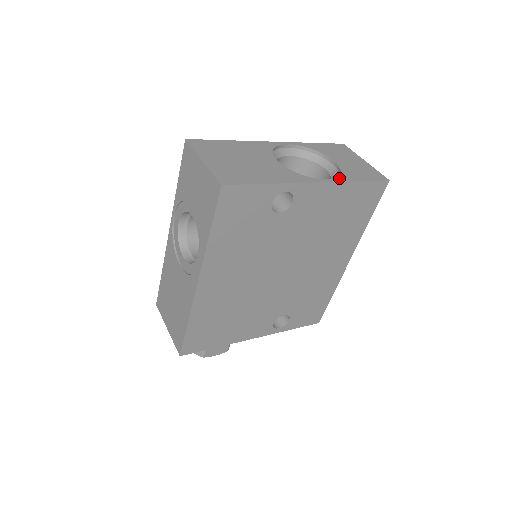
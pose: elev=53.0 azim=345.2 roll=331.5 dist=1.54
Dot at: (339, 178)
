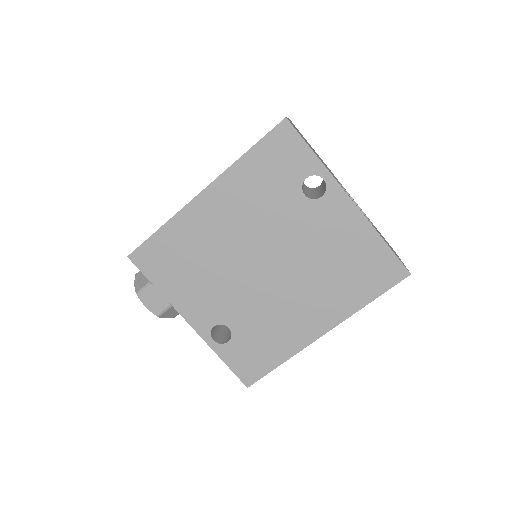
Dot at: occluded
